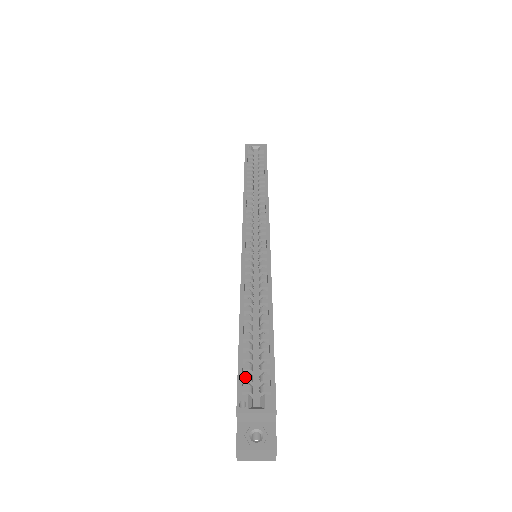
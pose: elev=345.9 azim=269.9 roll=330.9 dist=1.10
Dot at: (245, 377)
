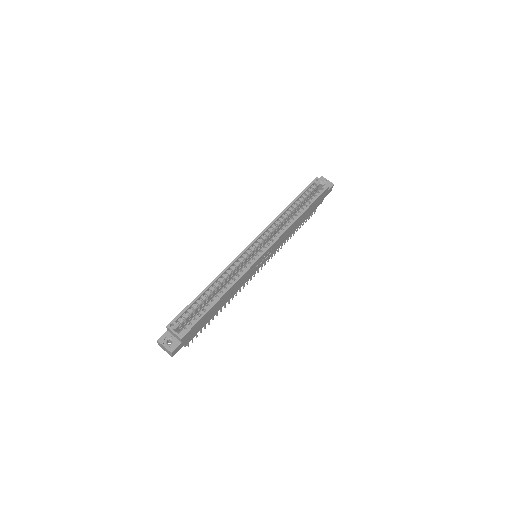
Dot at: (184, 315)
